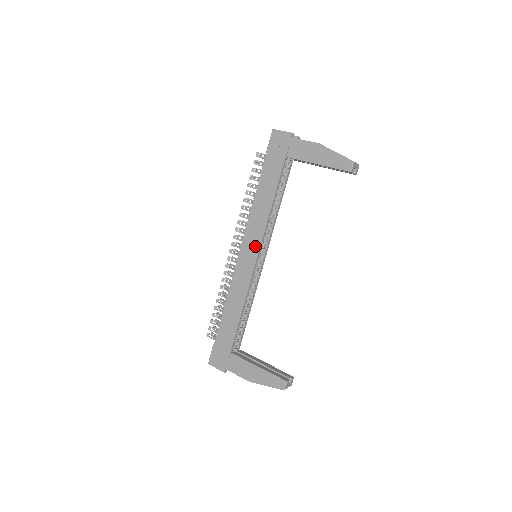
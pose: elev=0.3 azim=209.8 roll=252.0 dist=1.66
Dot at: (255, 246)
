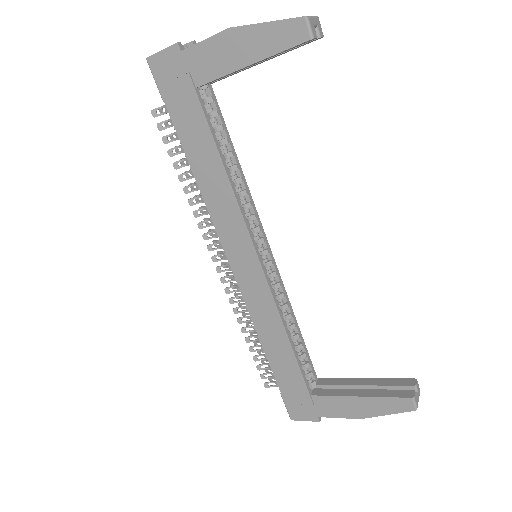
Dot at: (245, 247)
